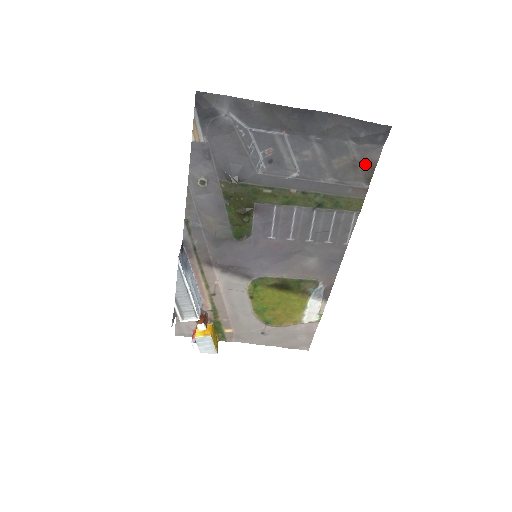
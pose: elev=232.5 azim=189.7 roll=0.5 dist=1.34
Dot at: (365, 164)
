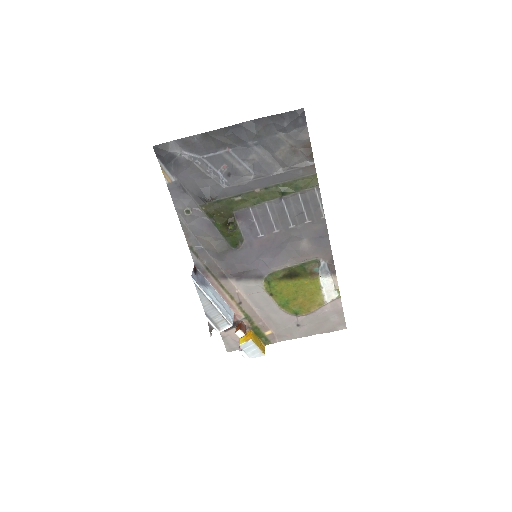
Dot at: (301, 146)
